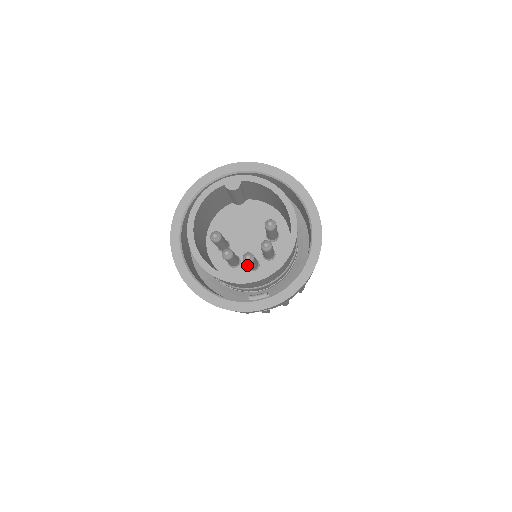
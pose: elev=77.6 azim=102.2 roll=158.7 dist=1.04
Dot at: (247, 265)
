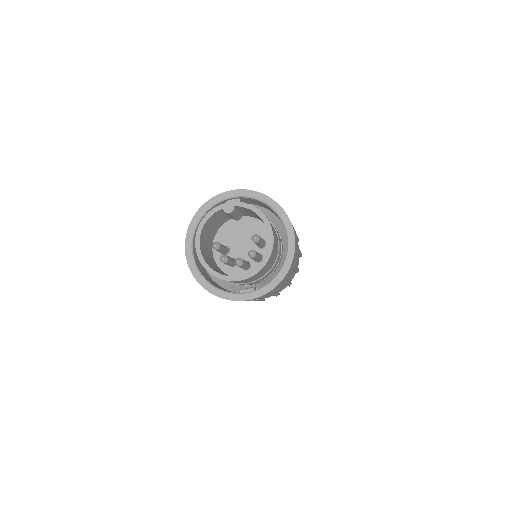
Dot at: occluded
